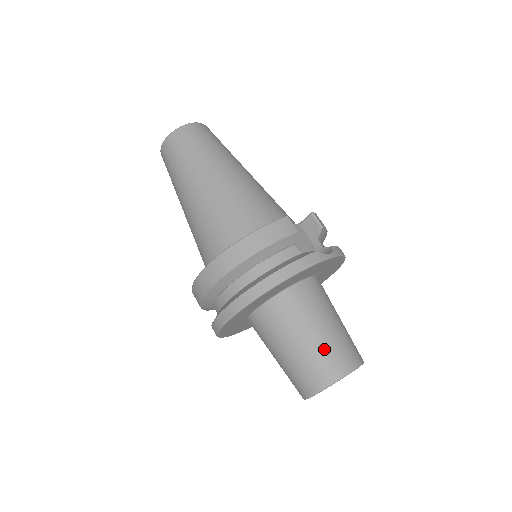
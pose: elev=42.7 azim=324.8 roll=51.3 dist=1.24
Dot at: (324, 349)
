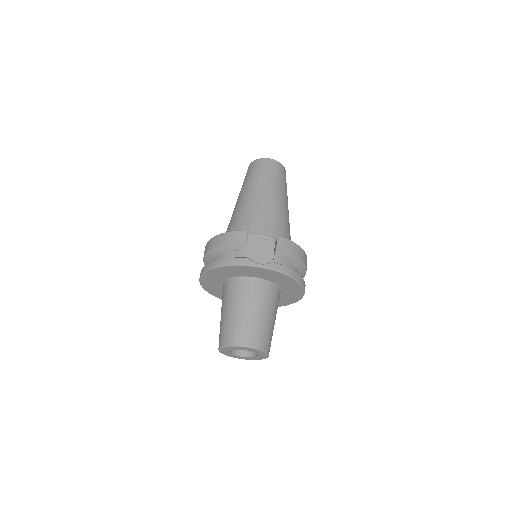
Dot at: (231, 323)
